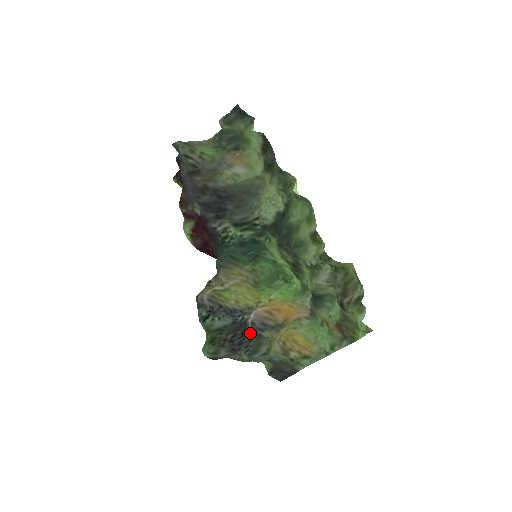
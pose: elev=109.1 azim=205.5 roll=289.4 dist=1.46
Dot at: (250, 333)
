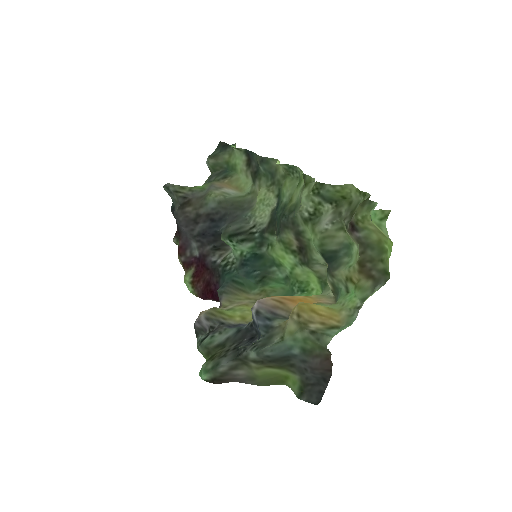
Dot at: (258, 332)
